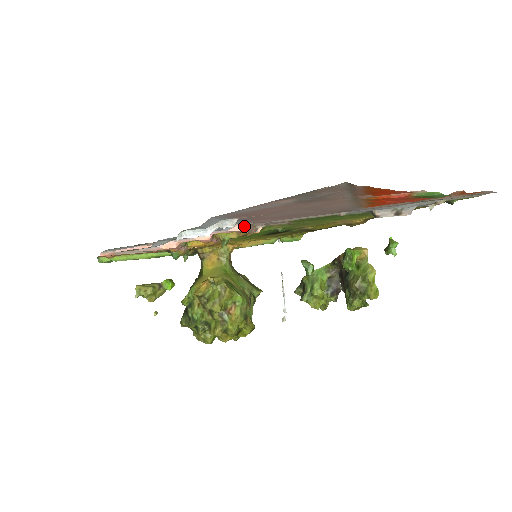
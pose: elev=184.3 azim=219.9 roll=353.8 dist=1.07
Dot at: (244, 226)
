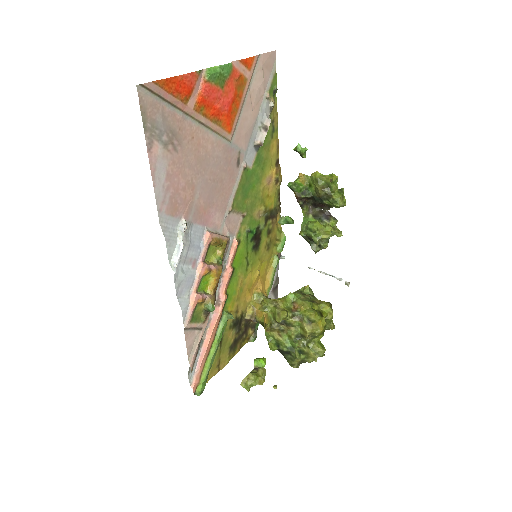
Dot at: (207, 232)
